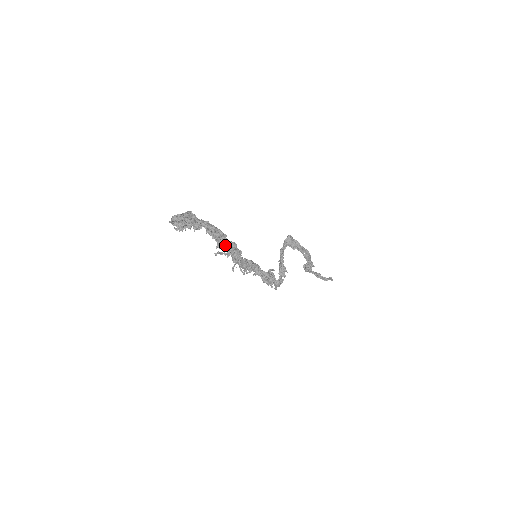
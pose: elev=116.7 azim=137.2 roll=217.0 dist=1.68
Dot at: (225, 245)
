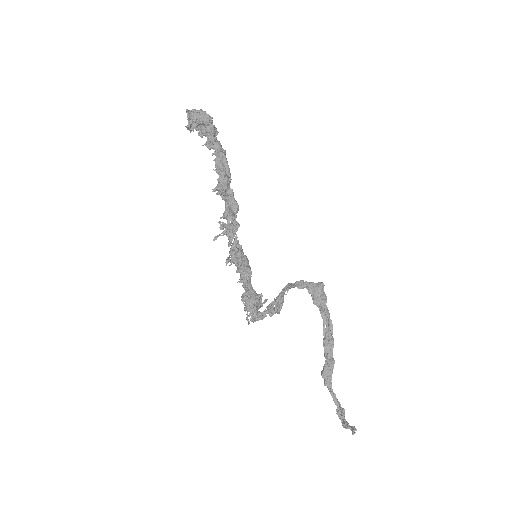
Dot at: (223, 190)
